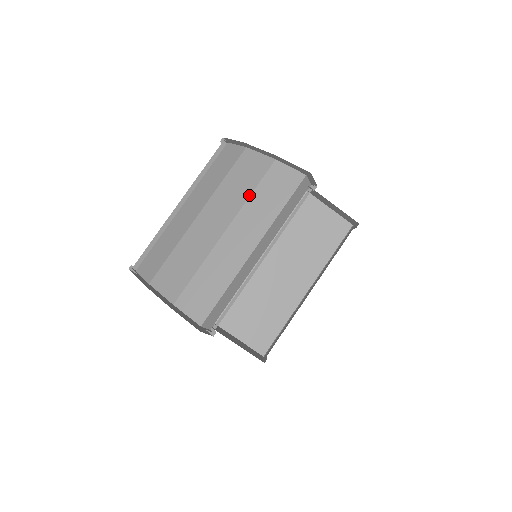
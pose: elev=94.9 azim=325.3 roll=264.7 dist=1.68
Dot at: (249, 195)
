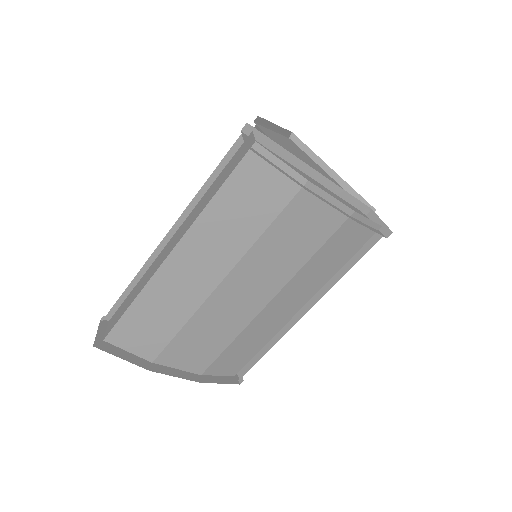
Dot at: (308, 260)
